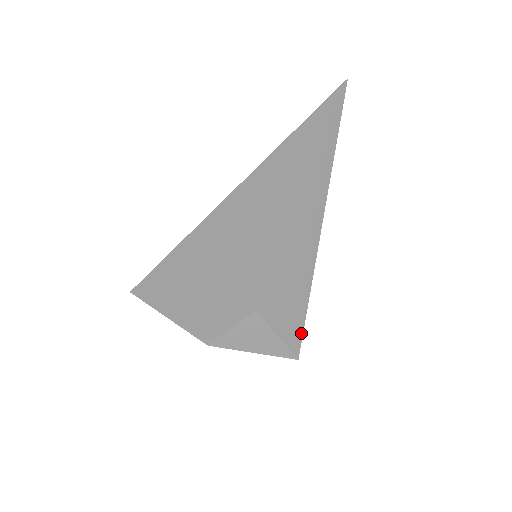
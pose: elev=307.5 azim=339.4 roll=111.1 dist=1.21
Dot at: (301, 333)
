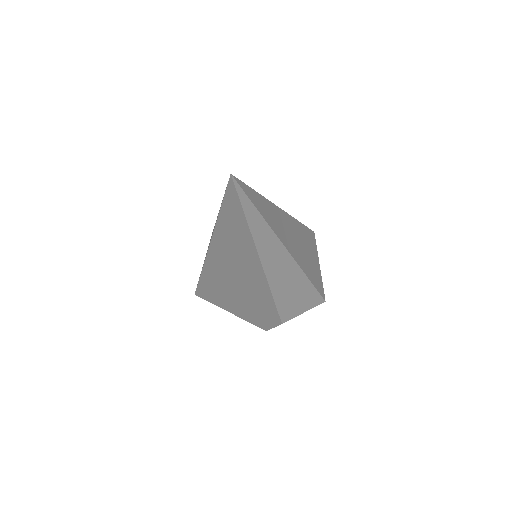
Dot at: (318, 295)
